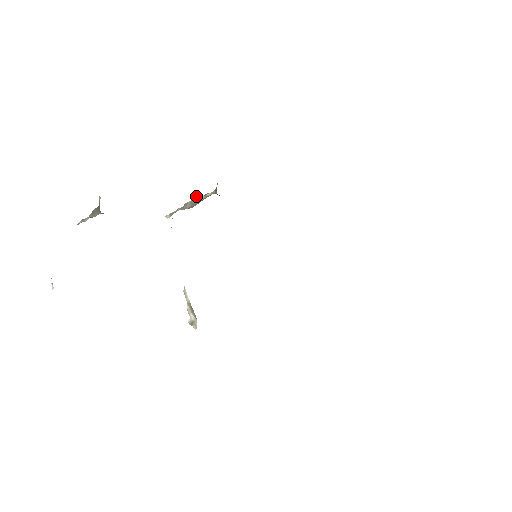
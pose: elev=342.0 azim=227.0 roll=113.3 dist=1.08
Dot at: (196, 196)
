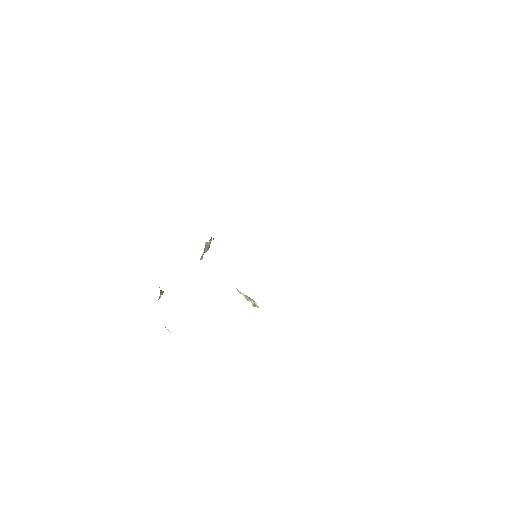
Dot at: (206, 244)
